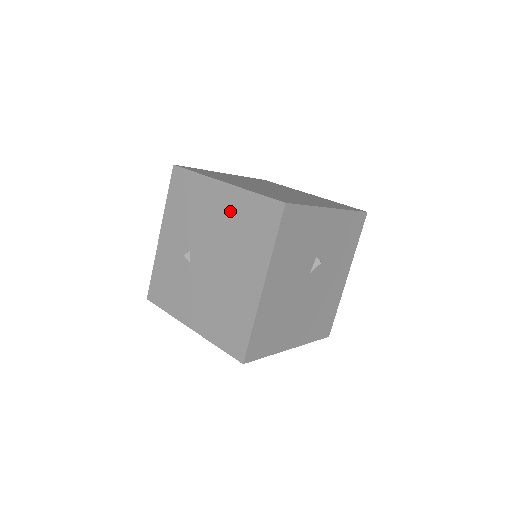
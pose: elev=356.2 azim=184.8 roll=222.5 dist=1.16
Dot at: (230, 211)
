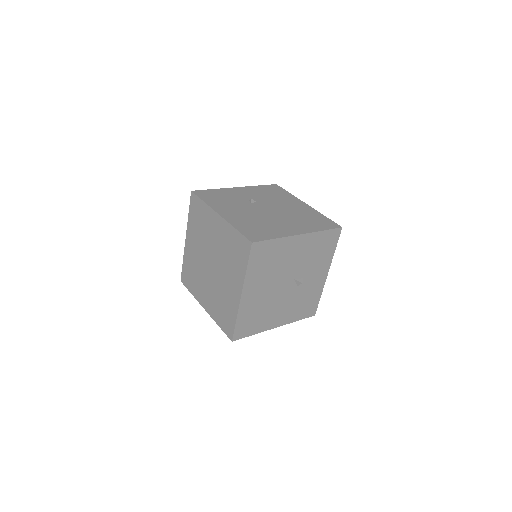
Dot at: (302, 210)
